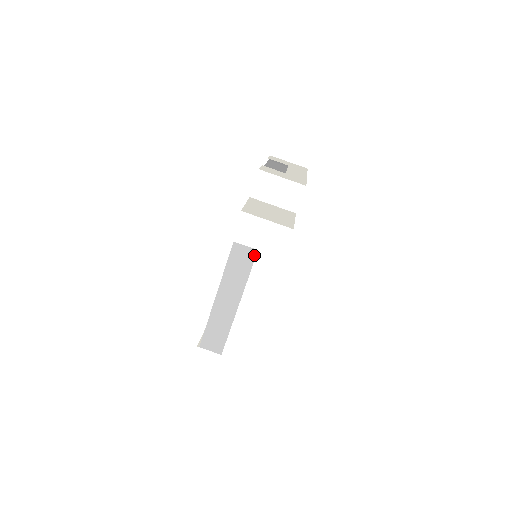
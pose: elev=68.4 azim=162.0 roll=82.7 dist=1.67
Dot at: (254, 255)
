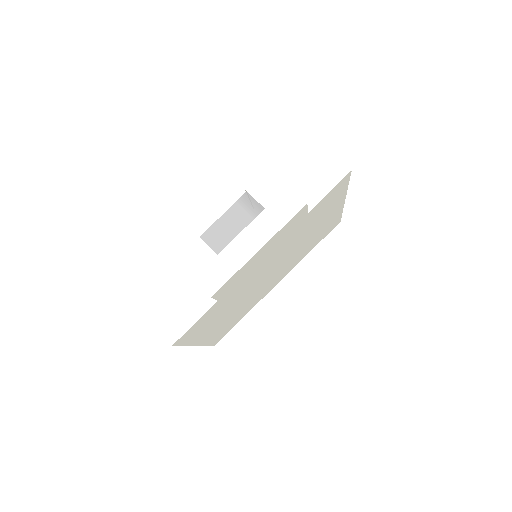
Dot at: occluded
